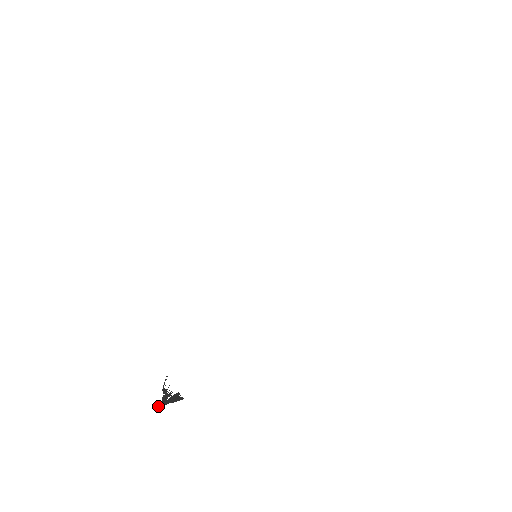
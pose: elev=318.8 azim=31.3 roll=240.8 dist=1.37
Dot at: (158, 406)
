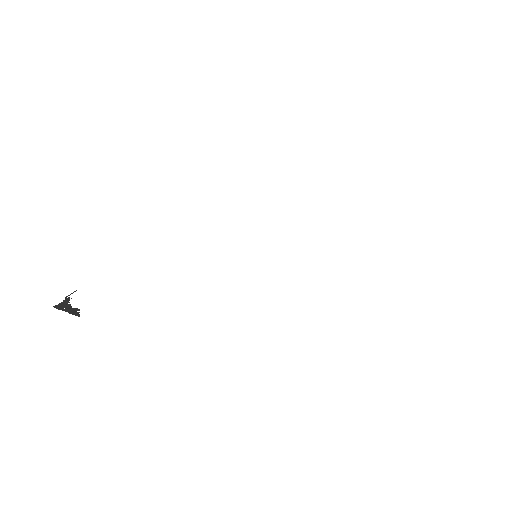
Dot at: (53, 306)
